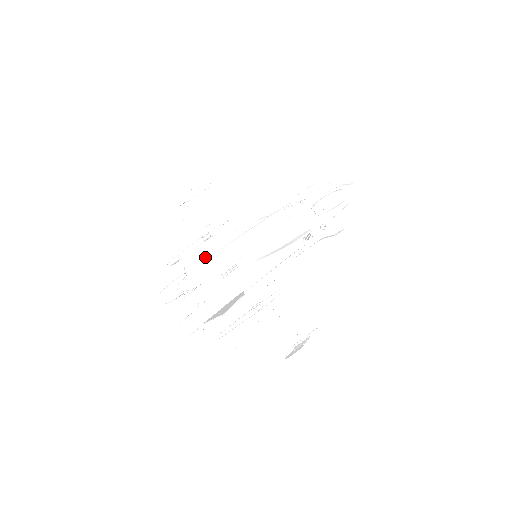
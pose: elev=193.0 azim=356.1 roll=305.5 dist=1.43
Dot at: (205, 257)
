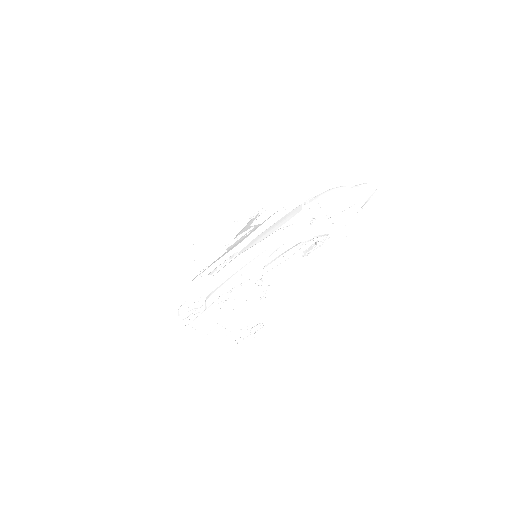
Dot at: (218, 254)
